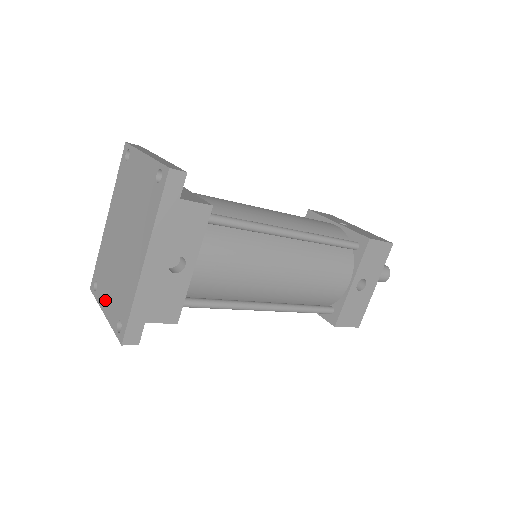
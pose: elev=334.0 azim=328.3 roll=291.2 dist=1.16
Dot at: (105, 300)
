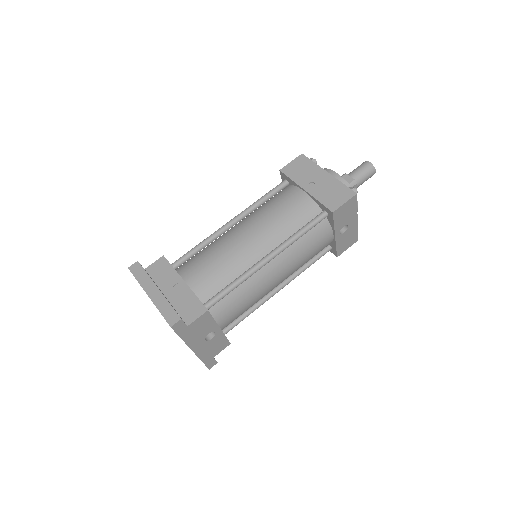
Dot at: occluded
